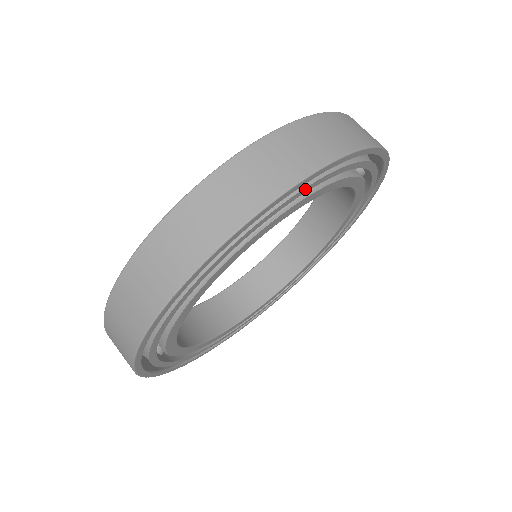
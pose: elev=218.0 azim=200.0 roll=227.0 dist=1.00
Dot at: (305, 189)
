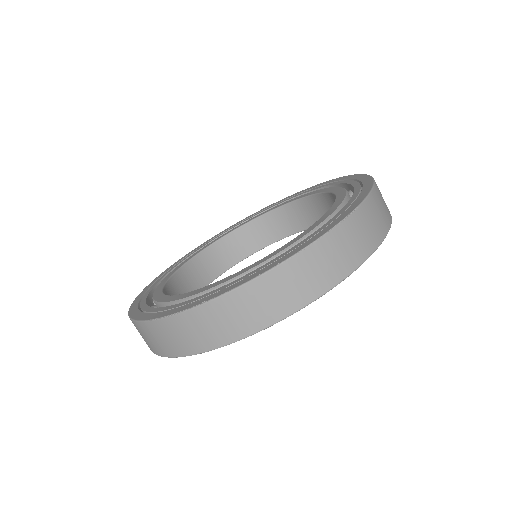
Dot at: occluded
